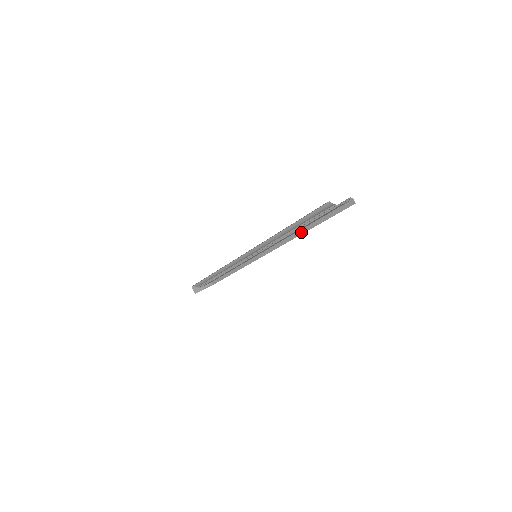
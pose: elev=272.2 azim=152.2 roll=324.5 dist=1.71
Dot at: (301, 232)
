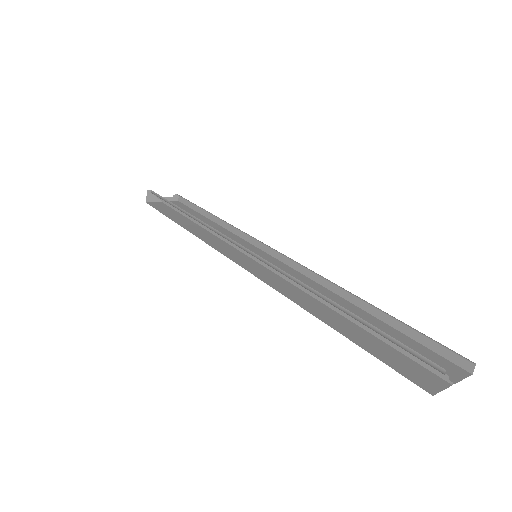
Dot at: occluded
